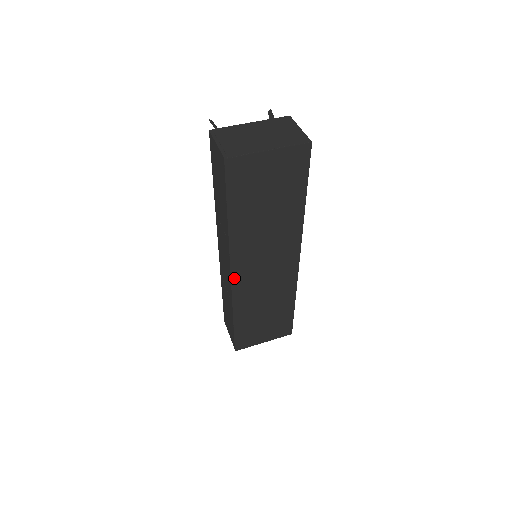
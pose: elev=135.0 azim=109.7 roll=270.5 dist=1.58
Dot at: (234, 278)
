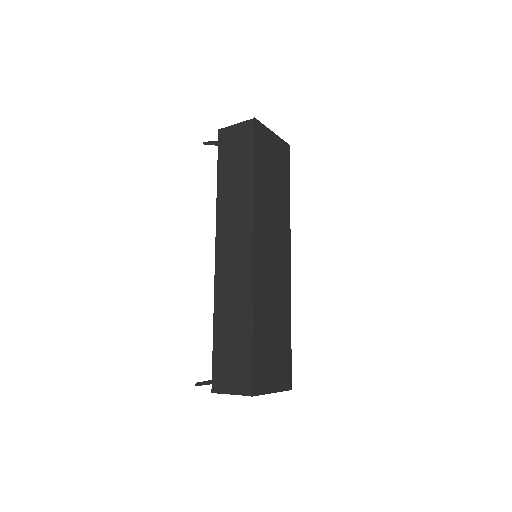
Dot at: (255, 253)
